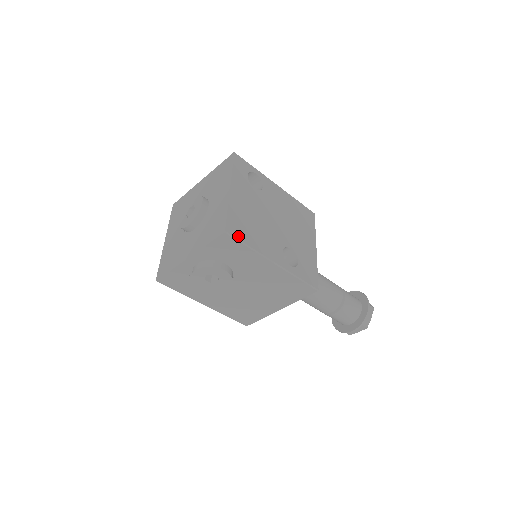
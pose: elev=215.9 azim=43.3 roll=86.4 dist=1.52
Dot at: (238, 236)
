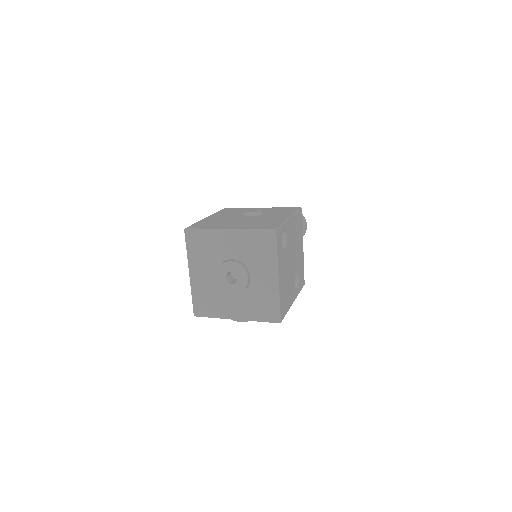
Dot at: (284, 314)
